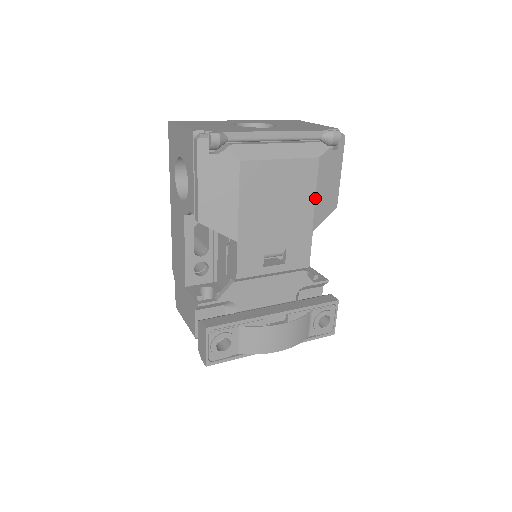
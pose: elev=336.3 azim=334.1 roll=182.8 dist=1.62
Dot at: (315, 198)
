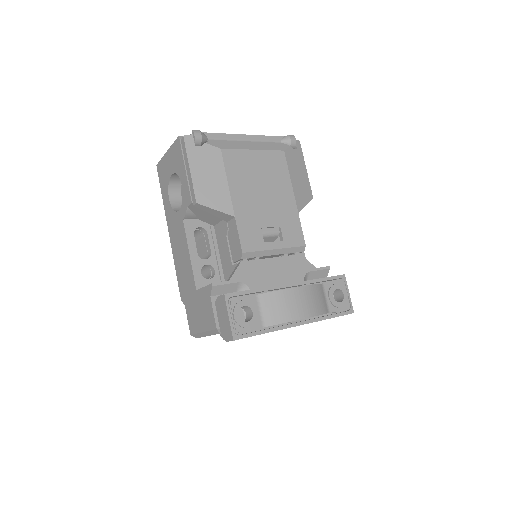
Dot at: (291, 183)
